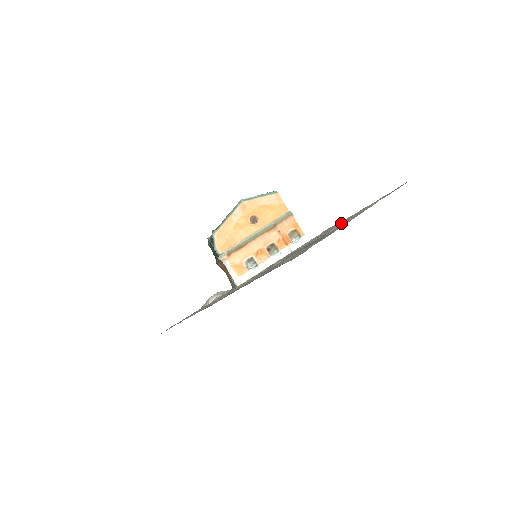
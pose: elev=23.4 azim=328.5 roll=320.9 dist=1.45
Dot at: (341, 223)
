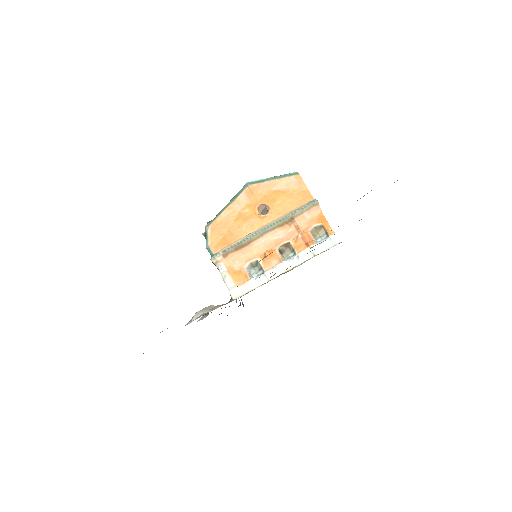
Dot at: occluded
